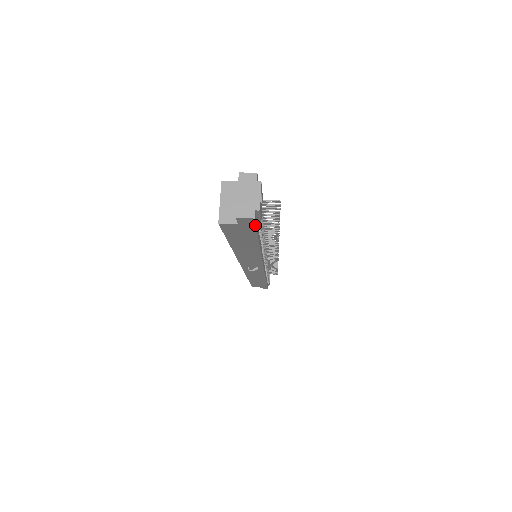
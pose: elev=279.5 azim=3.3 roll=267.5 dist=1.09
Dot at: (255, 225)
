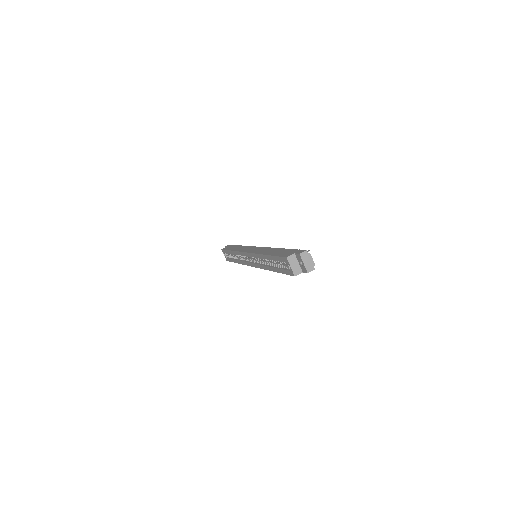
Dot at: occluded
